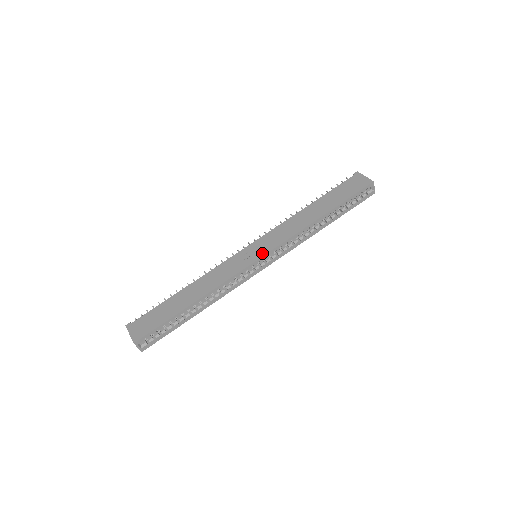
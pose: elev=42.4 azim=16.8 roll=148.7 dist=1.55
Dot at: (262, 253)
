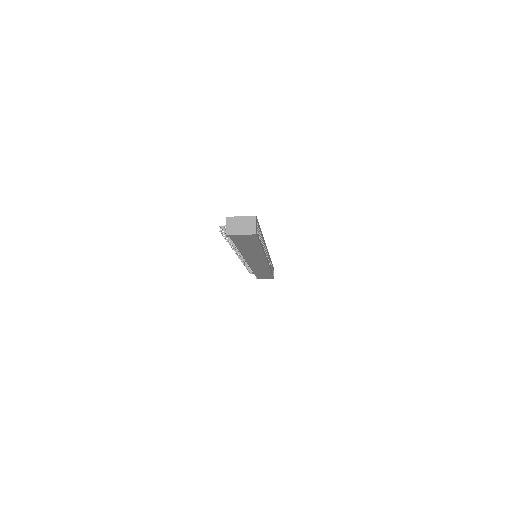
Dot at: occluded
